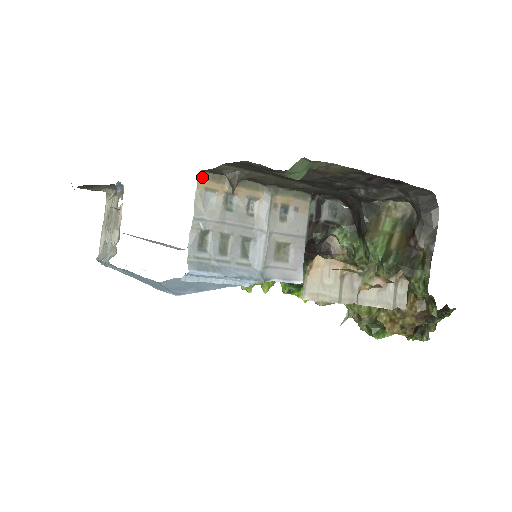
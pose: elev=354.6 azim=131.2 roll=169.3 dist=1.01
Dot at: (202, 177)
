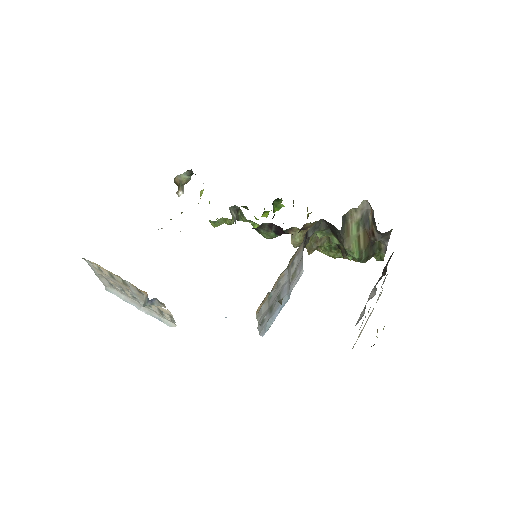
Dot at: (258, 309)
